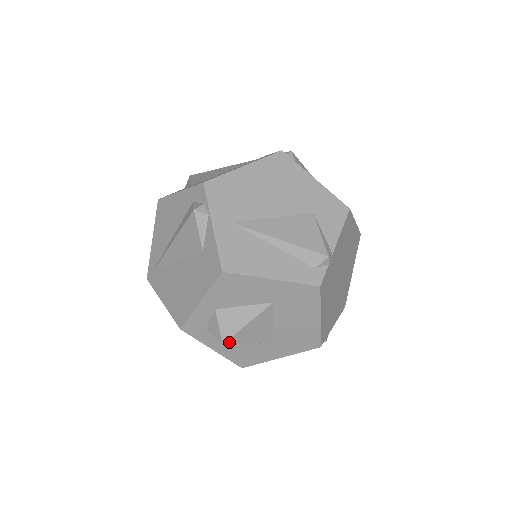
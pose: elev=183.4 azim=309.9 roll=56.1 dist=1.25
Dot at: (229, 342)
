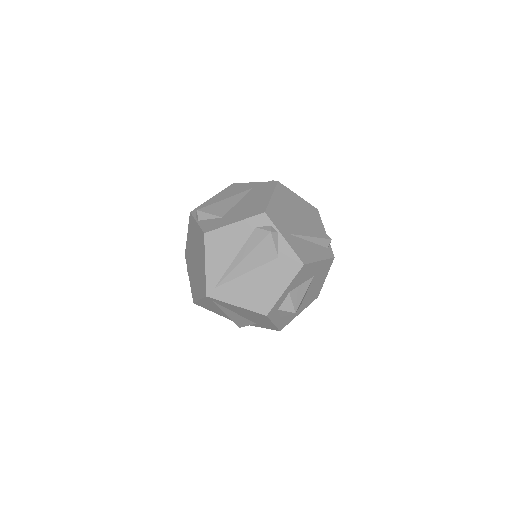
Dot at: occluded
